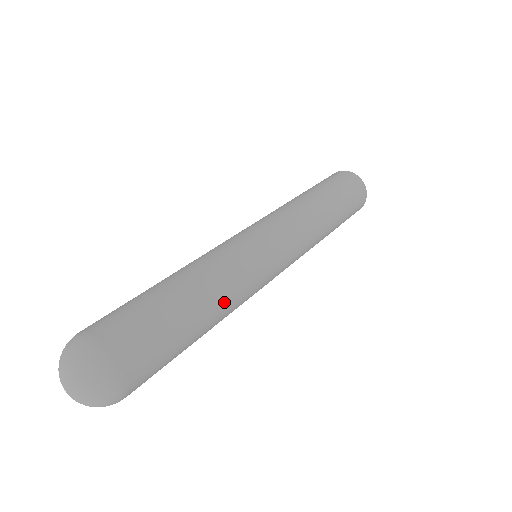
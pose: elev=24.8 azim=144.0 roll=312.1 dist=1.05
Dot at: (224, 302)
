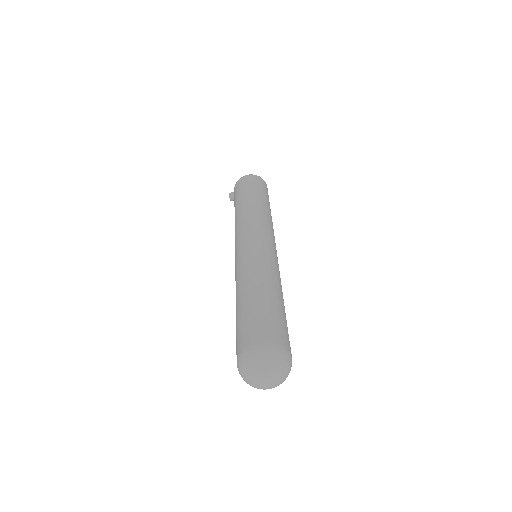
Dot at: occluded
